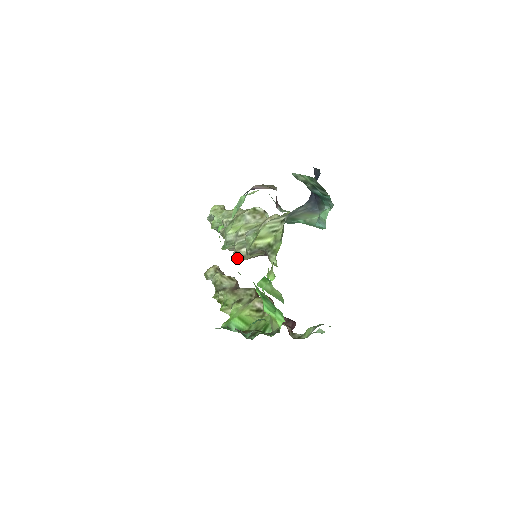
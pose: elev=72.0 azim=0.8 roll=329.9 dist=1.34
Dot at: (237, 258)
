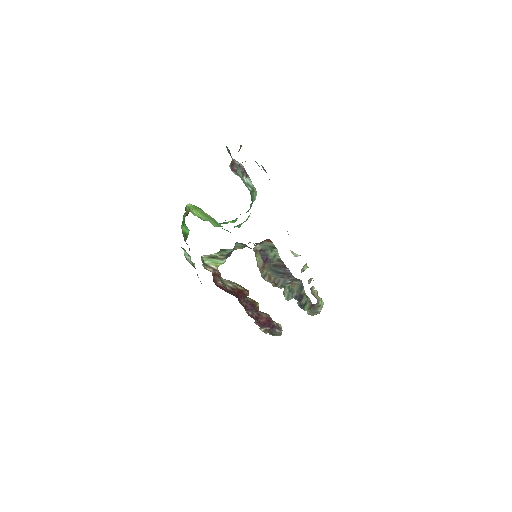
Dot at: (261, 276)
